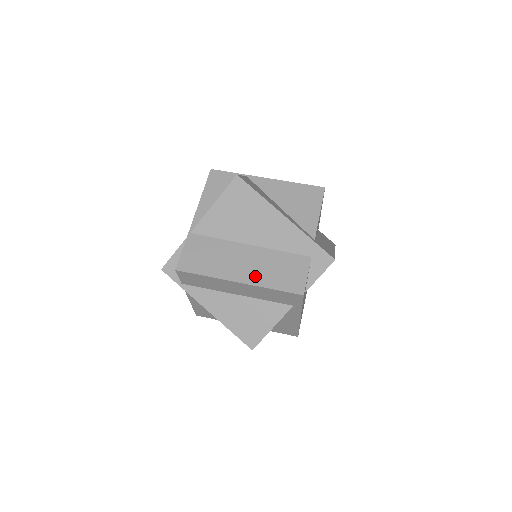
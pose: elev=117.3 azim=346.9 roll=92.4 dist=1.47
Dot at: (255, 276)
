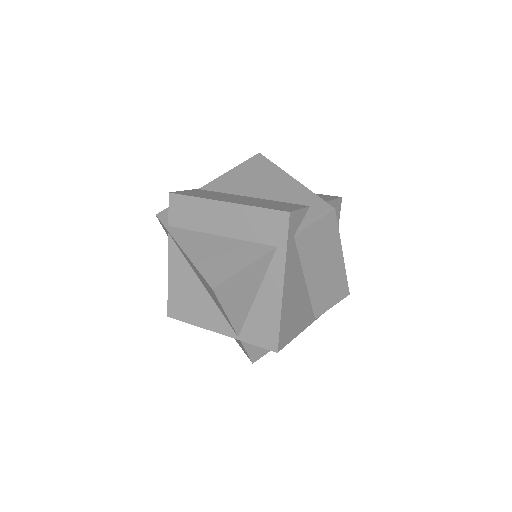
Dot at: (244, 202)
